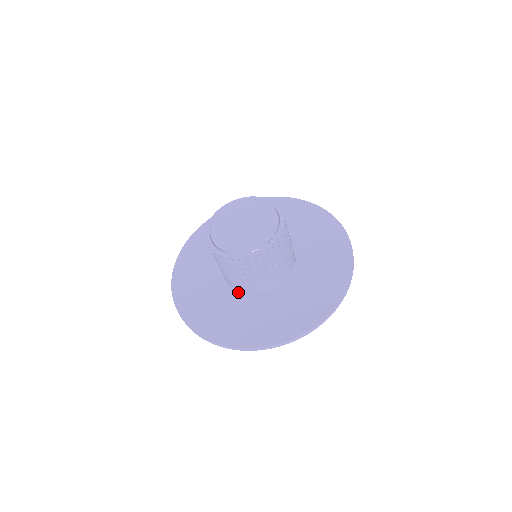
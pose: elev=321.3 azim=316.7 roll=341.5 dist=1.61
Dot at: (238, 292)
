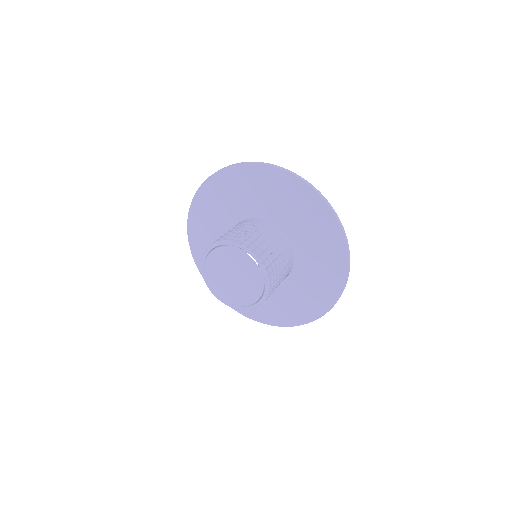
Dot at: occluded
